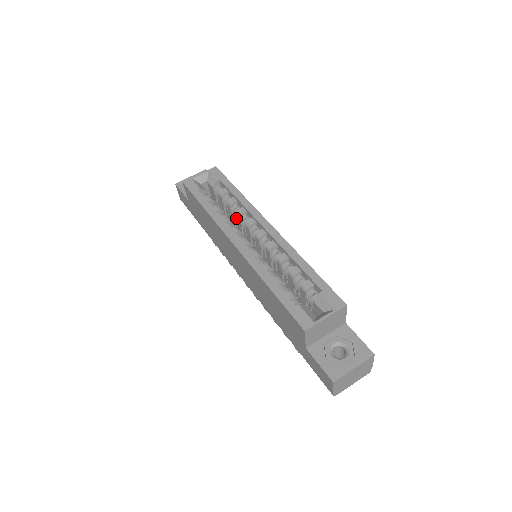
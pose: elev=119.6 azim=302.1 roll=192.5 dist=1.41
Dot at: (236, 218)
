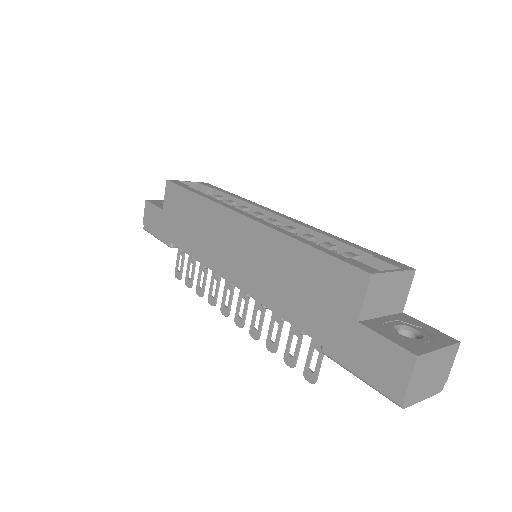
Dot at: occluded
